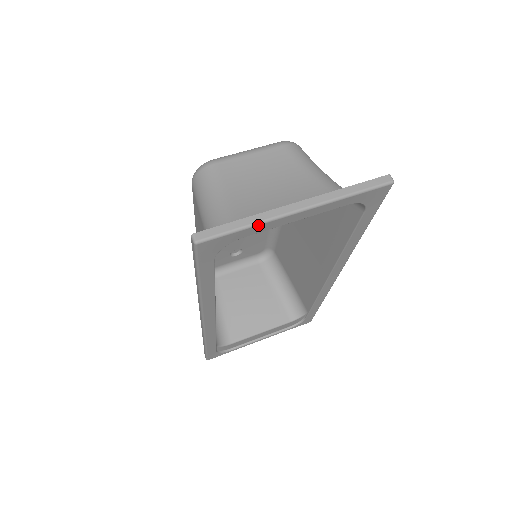
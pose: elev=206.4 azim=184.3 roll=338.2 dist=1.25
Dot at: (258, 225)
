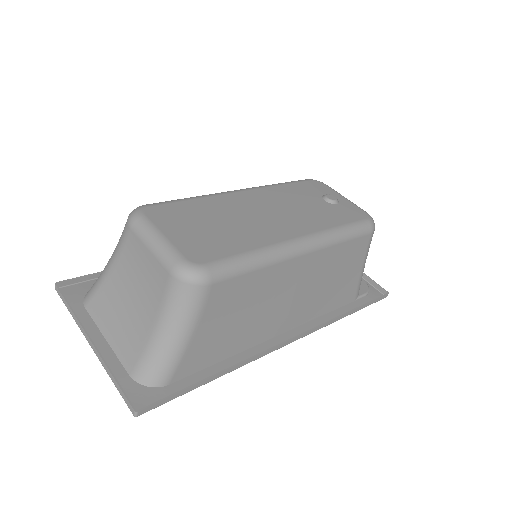
Dot at: (76, 320)
